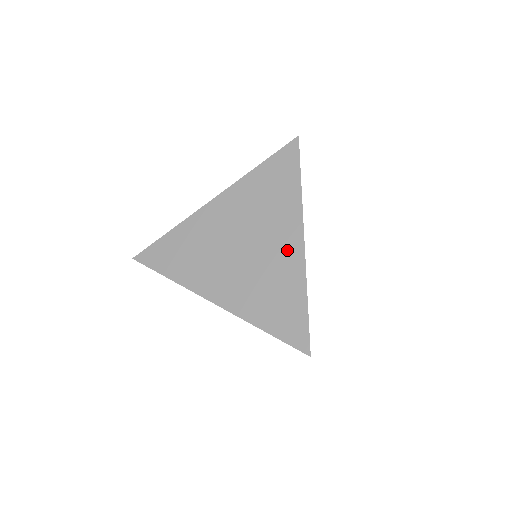
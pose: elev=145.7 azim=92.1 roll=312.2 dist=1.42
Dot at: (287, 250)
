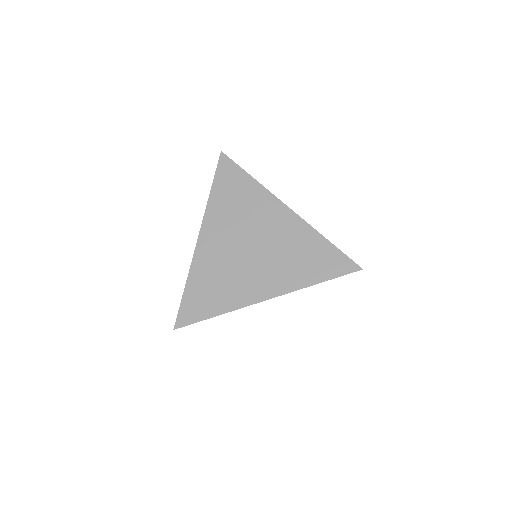
Dot at: (284, 222)
